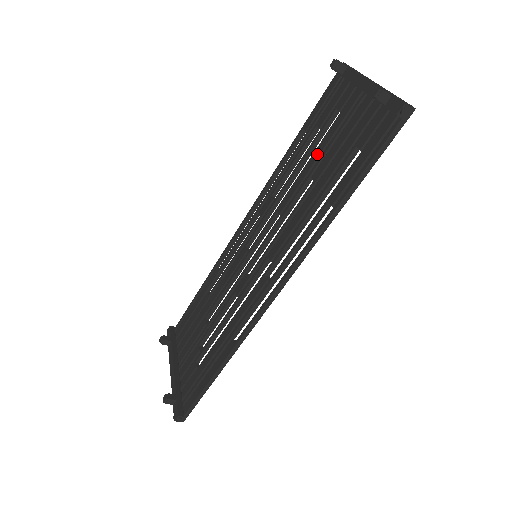
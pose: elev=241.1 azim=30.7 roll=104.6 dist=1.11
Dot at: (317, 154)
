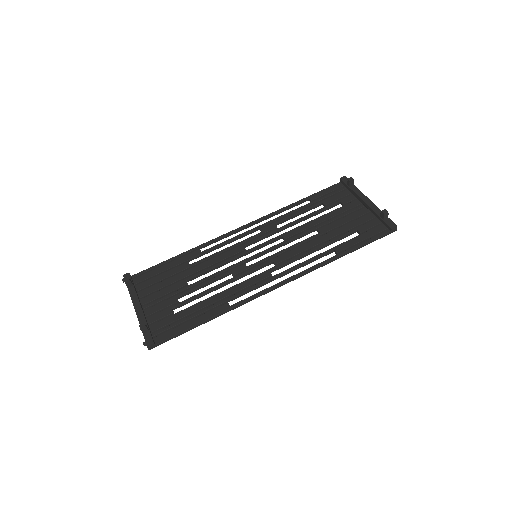
Dot at: (323, 219)
